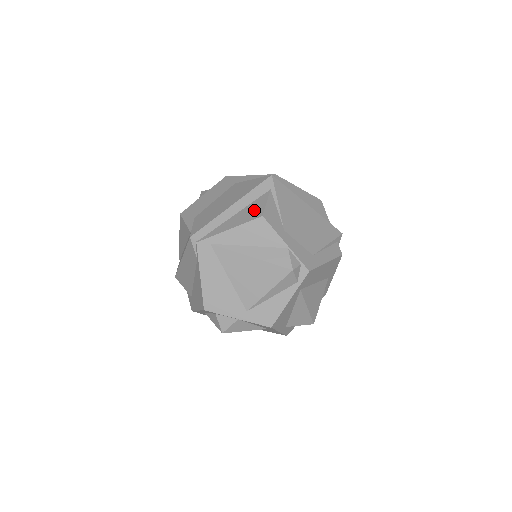
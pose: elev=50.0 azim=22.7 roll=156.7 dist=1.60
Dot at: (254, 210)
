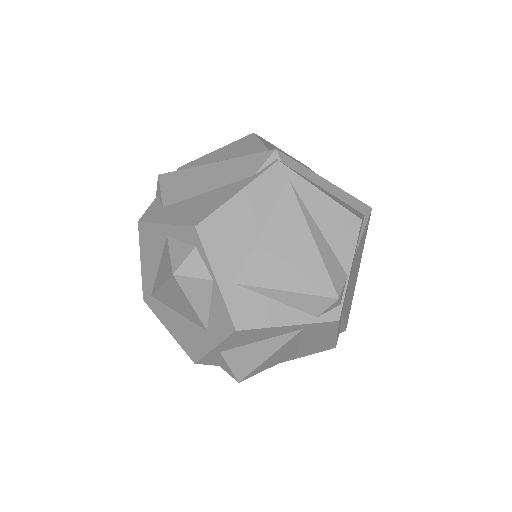
Dot at: (350, 208)
